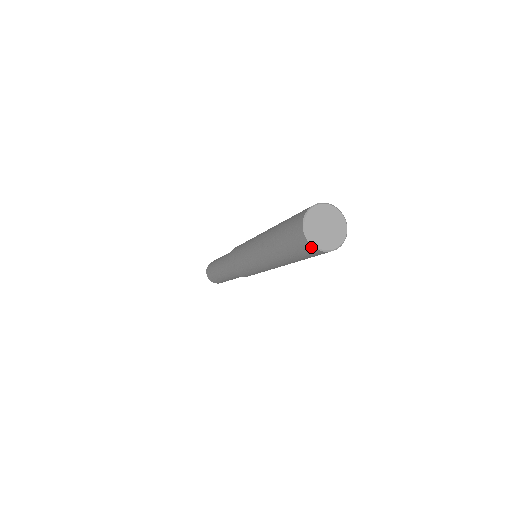
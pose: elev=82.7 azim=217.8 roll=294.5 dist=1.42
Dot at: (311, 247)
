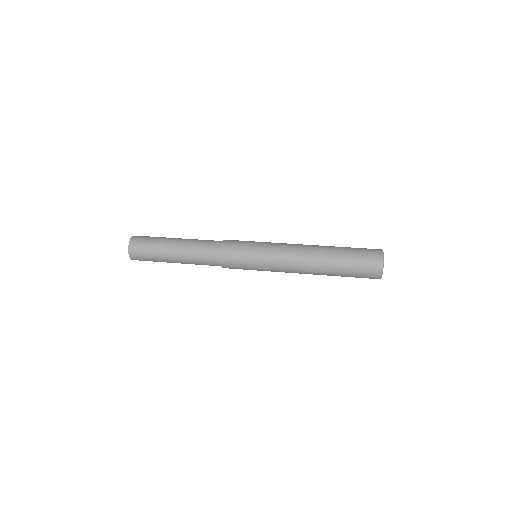
Dot at: (379, 278)
